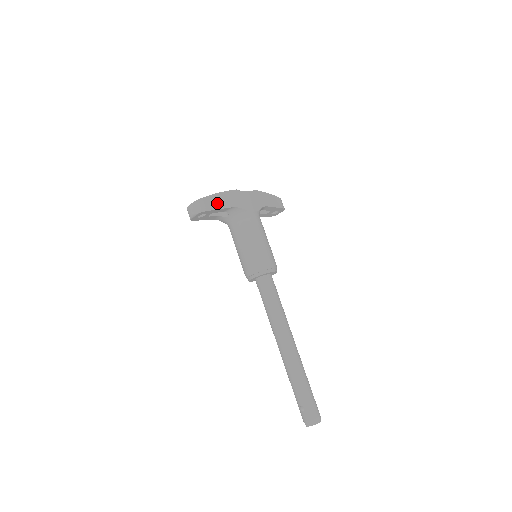
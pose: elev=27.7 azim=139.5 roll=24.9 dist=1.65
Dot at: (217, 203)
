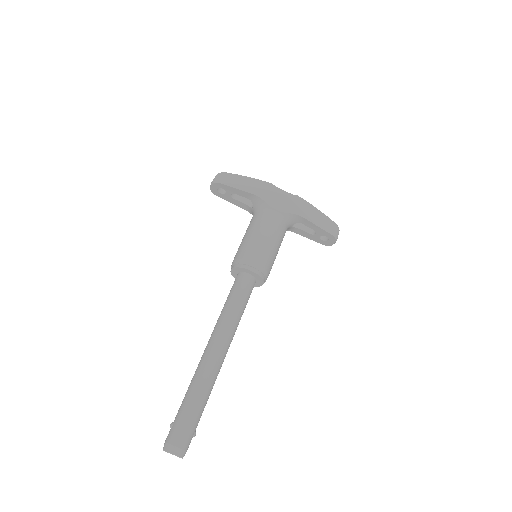
Dot at: (239, 183)
